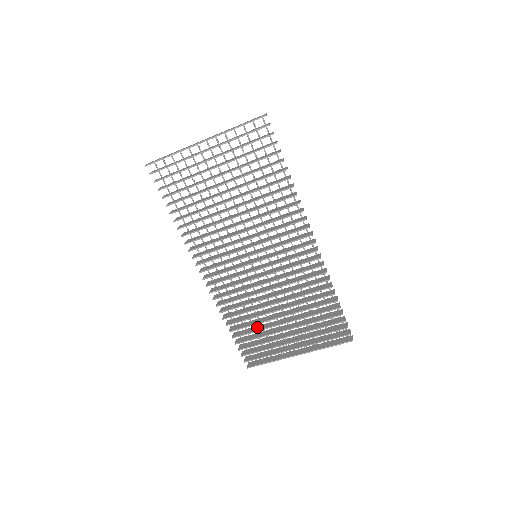
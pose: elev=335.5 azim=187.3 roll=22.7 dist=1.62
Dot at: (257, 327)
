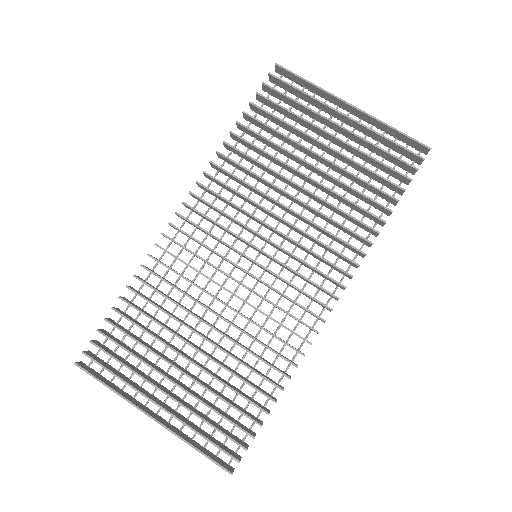
Dot at: (152, 331)
